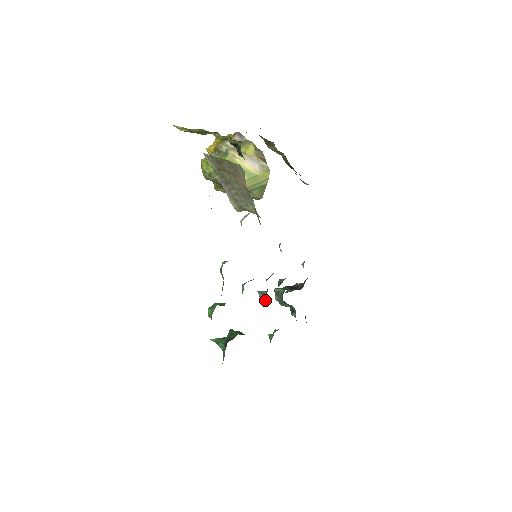
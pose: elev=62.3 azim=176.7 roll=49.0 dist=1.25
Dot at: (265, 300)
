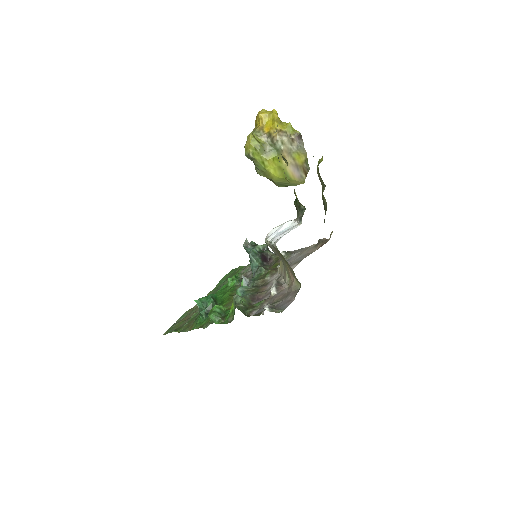
Dot at: occluded
